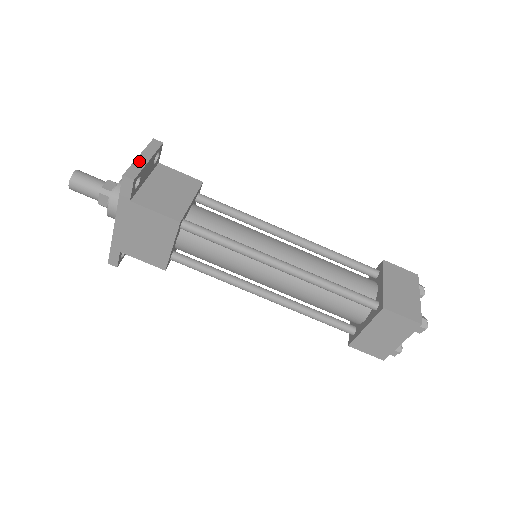
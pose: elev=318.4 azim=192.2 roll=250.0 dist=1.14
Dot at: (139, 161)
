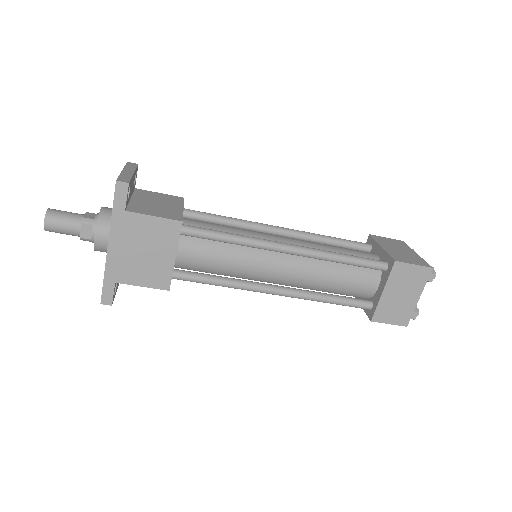
Dot at: (125, 173)
